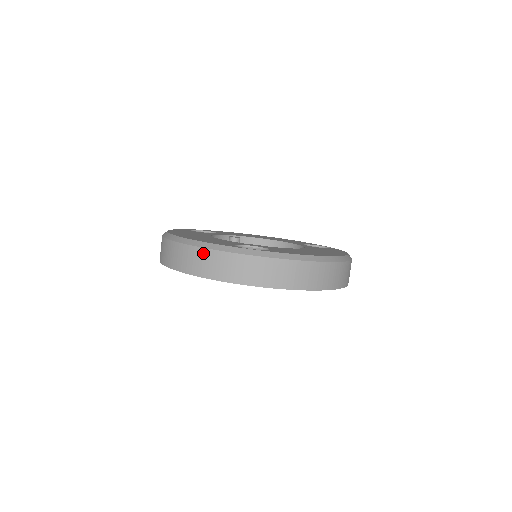
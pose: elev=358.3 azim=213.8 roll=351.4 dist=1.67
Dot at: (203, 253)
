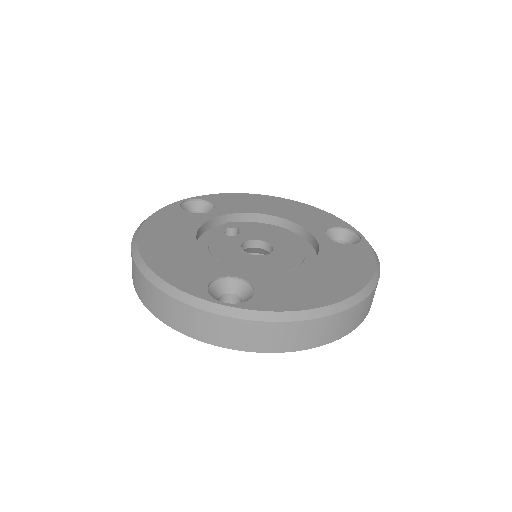
Dot at: (165, 299)
